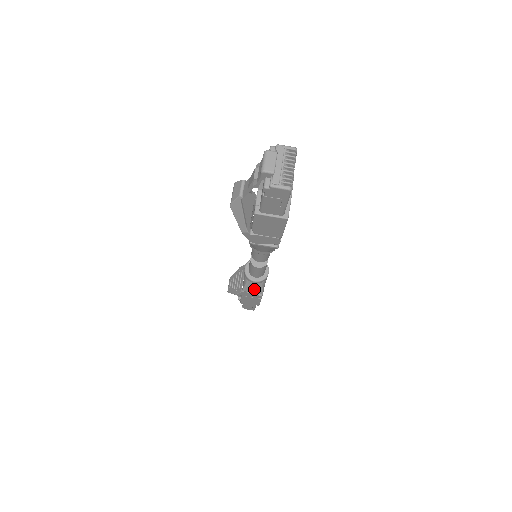
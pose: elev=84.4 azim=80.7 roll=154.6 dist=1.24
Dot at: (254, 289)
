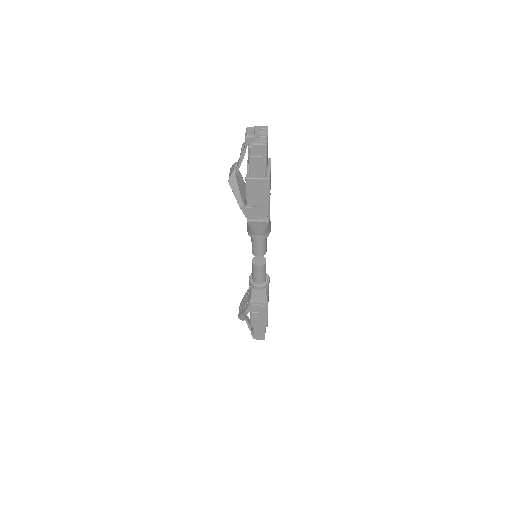
Dot at: (259, 298)
